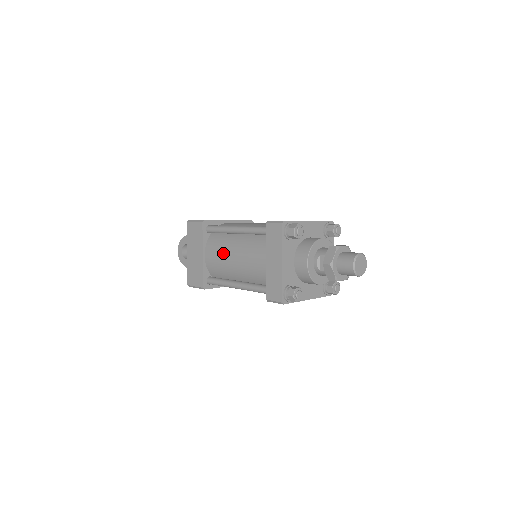
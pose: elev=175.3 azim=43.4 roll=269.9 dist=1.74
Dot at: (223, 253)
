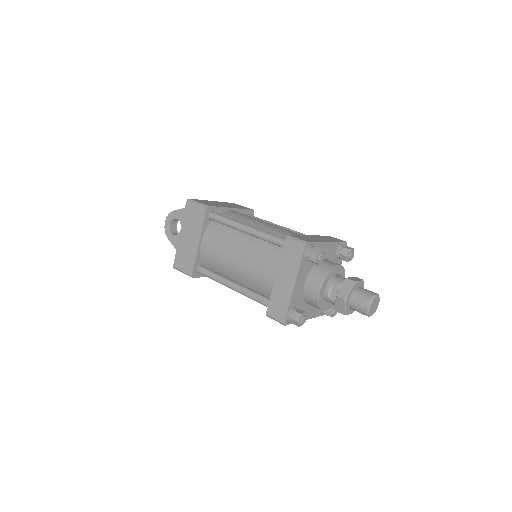
Dot at: (225, 249)
